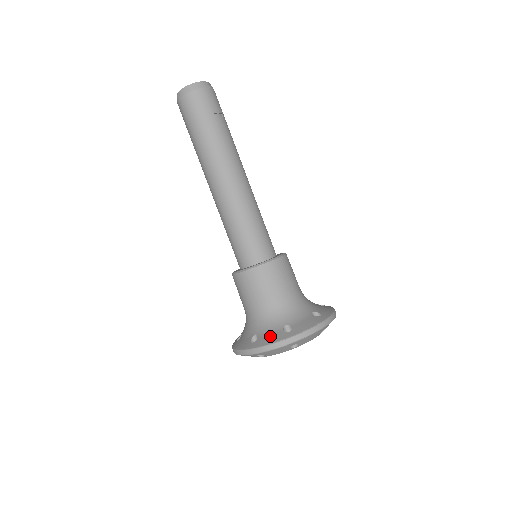
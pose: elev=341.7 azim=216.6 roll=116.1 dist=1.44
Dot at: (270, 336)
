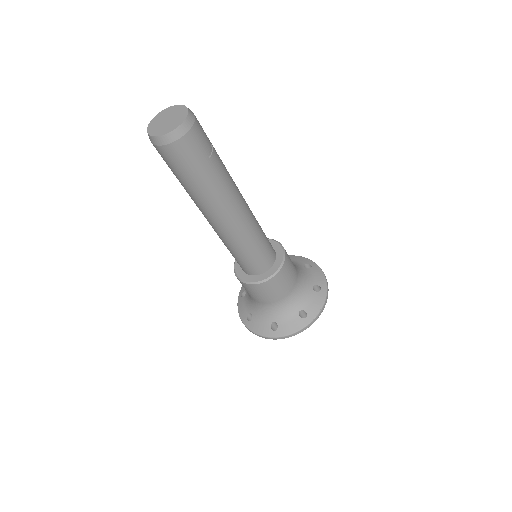
Dot at: (290, 325)
